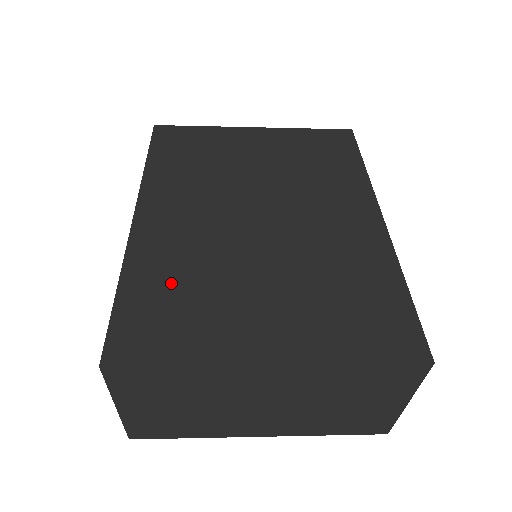
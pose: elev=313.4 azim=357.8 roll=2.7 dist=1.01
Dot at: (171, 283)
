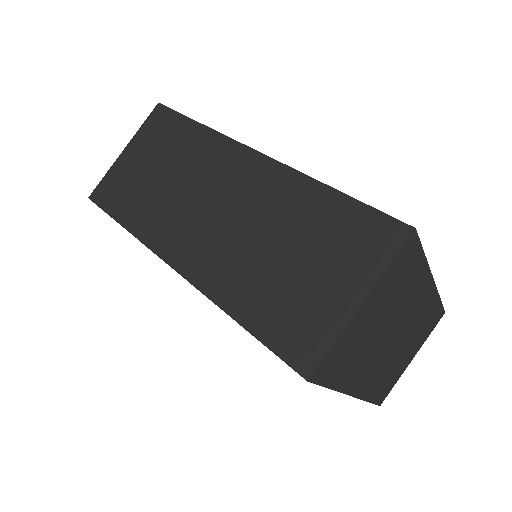
Dot at: occluded
